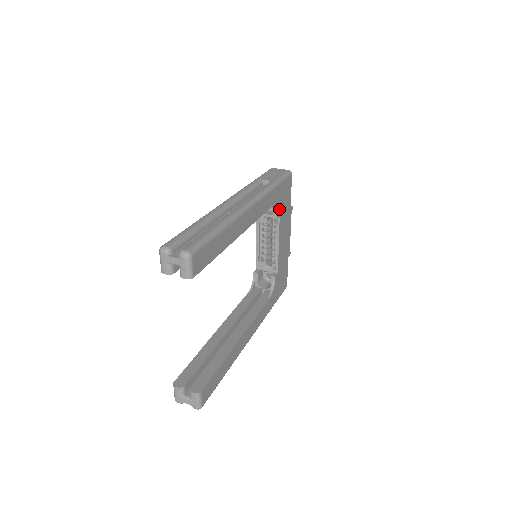
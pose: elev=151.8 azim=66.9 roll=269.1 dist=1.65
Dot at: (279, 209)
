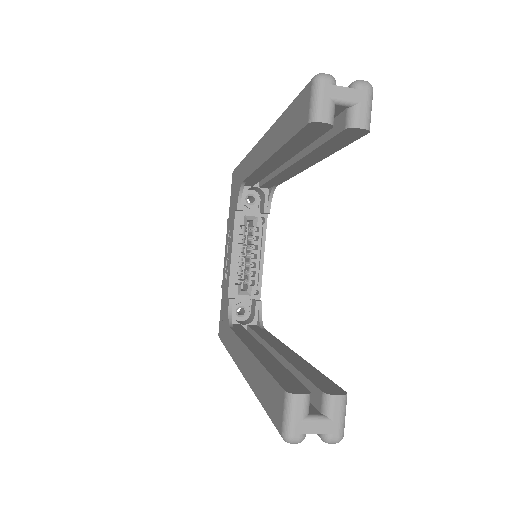
Dot at: occluded
